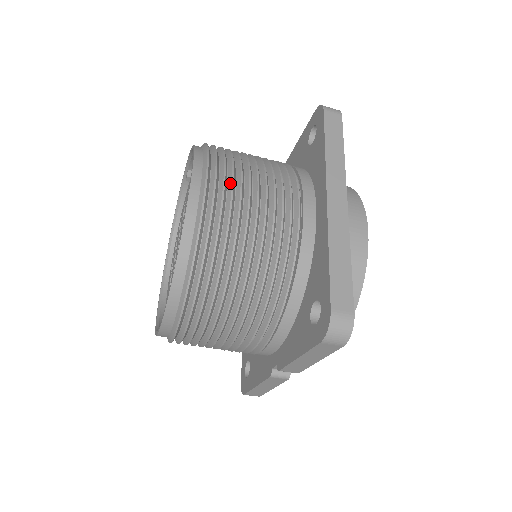
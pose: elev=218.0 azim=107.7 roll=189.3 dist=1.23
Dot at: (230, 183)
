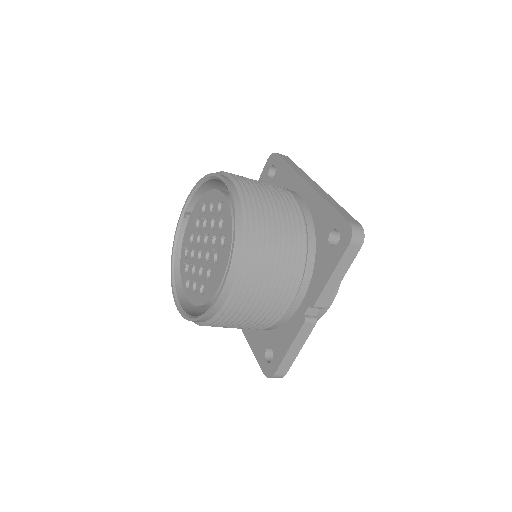
Dot at: (247, 181)
